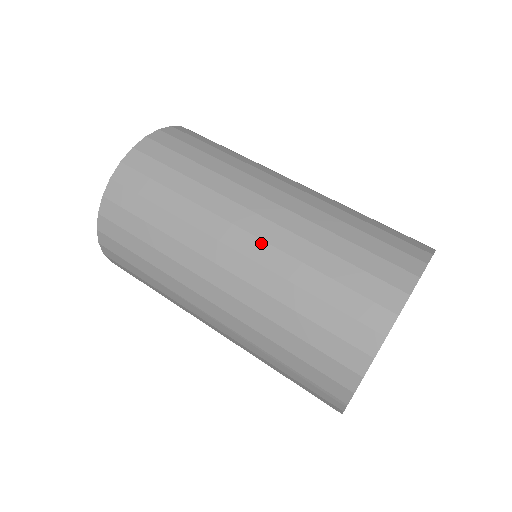
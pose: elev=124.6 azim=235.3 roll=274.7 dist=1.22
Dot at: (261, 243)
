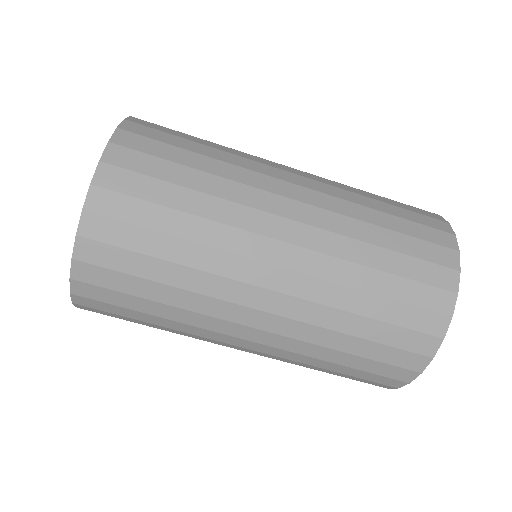
Dot at: (279, 337)
